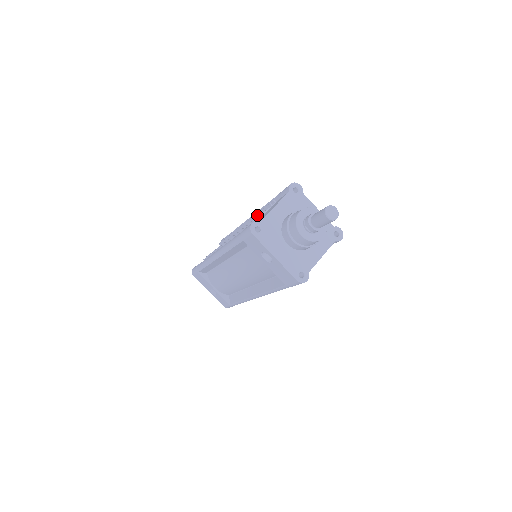
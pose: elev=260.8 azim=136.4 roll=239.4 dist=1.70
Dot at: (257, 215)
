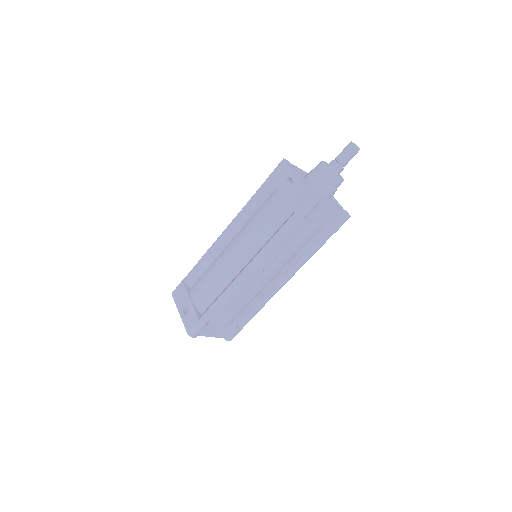
Dot at: occluded
